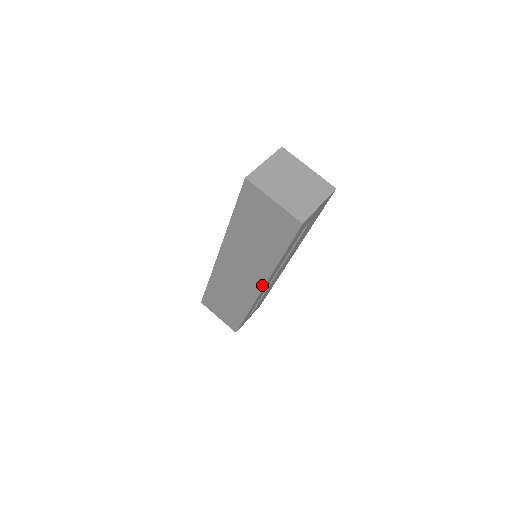
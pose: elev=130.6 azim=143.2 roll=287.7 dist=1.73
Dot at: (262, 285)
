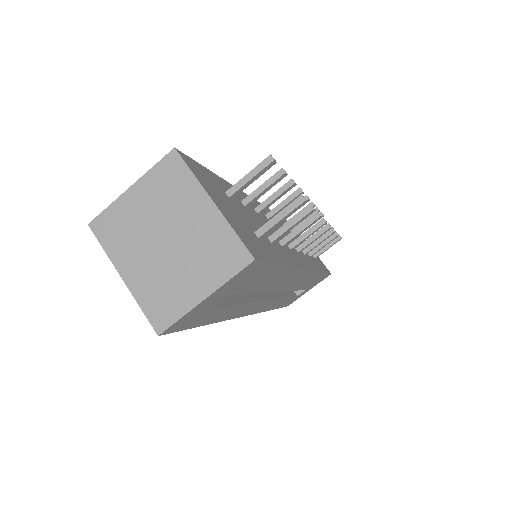
Dot at: occluded
